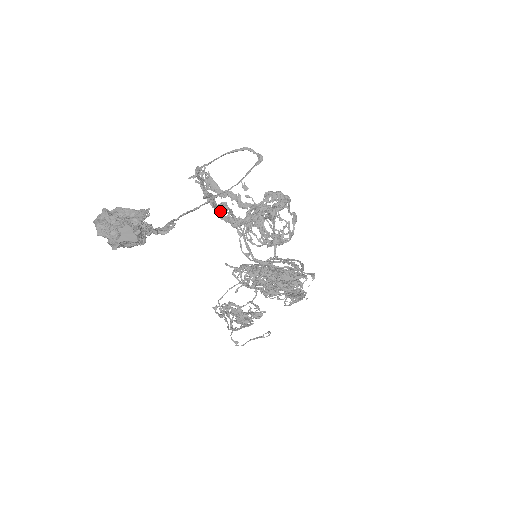
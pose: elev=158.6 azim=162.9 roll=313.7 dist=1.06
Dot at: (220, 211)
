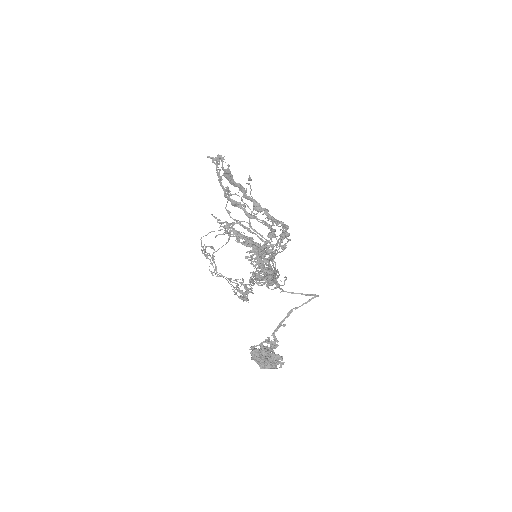
Dot at: (267, 273)
